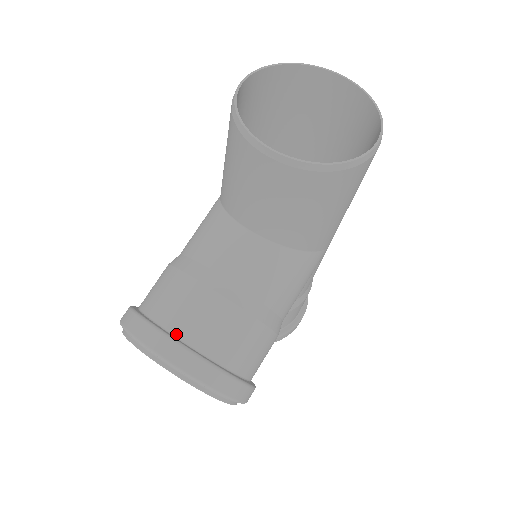
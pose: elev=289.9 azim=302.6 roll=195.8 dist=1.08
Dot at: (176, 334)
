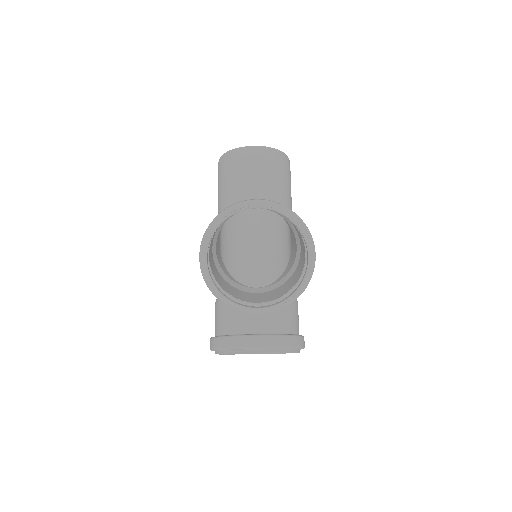
Dot at: occluded
